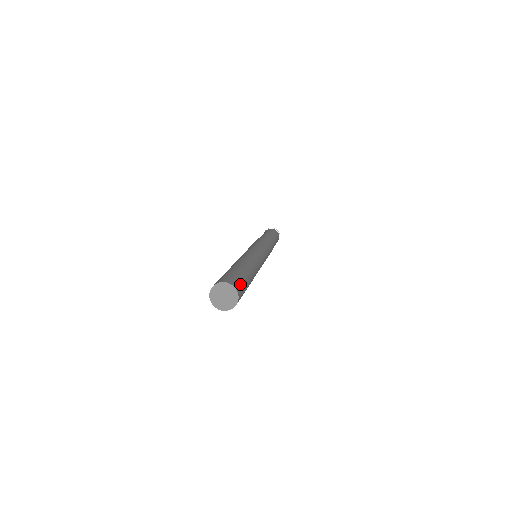
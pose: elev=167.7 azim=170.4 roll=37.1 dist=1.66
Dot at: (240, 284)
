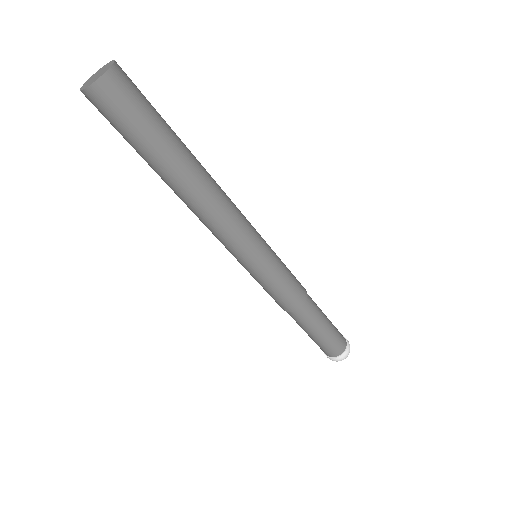
Dot at: occluded
